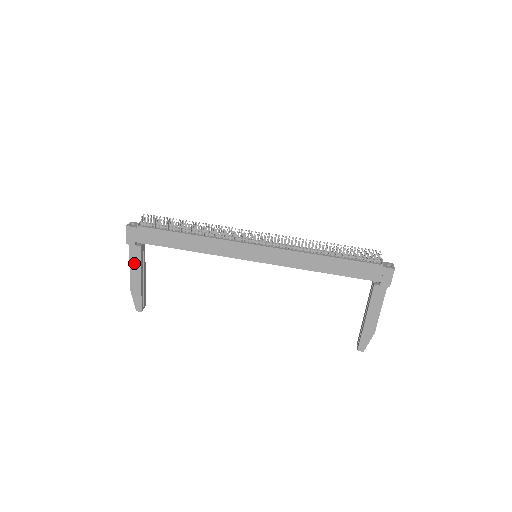
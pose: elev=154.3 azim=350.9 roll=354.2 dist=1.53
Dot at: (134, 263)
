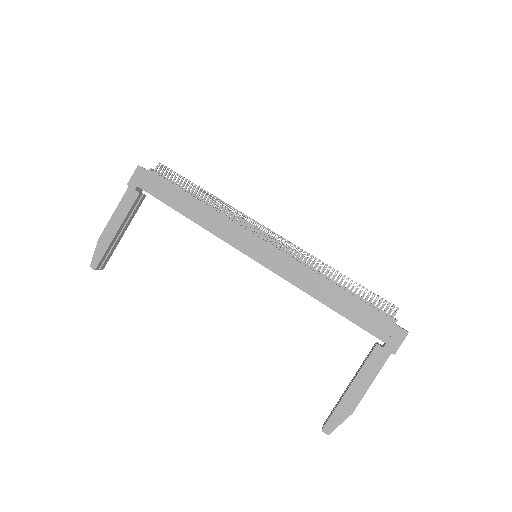
Dot at: (122, 209)
